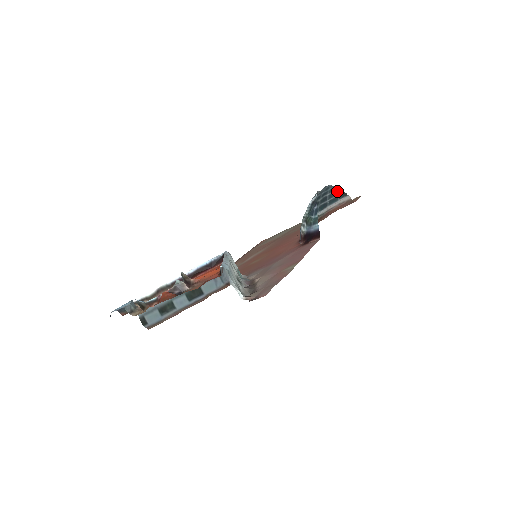
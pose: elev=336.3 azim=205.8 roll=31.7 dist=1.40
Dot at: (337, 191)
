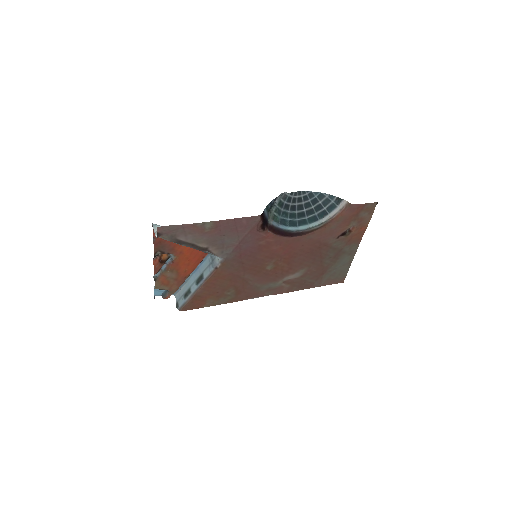
Dot at: (329, 198)
